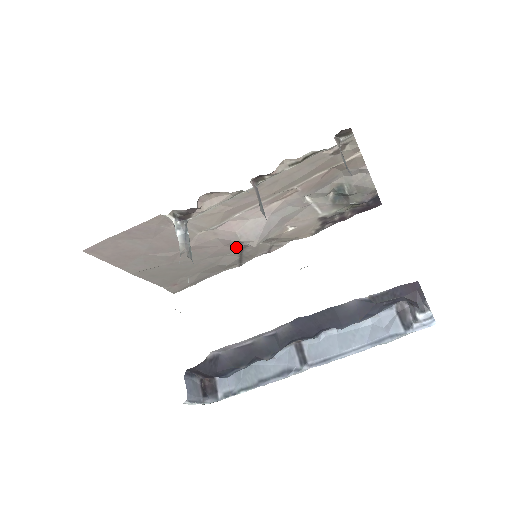
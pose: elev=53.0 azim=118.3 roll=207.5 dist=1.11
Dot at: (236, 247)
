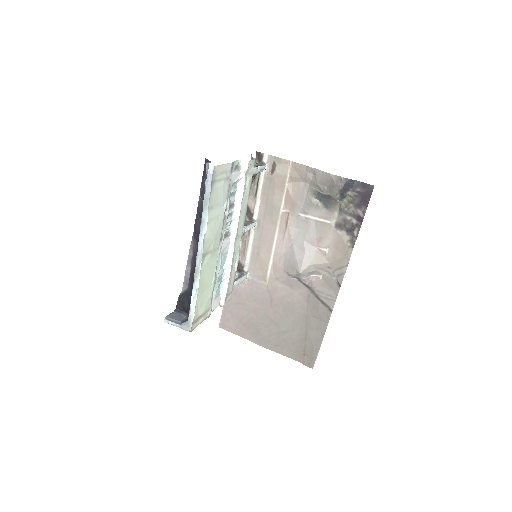
Dot at: (303, 287)
